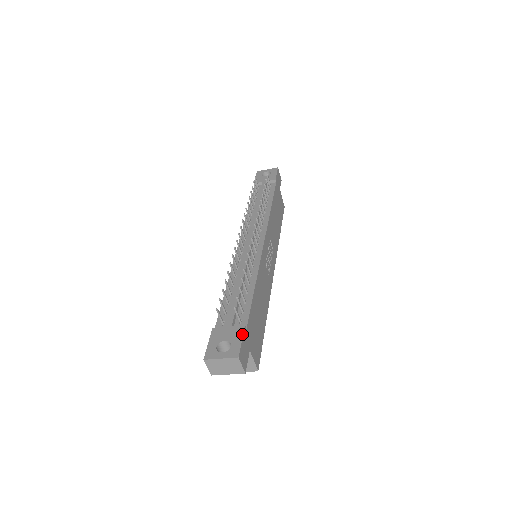
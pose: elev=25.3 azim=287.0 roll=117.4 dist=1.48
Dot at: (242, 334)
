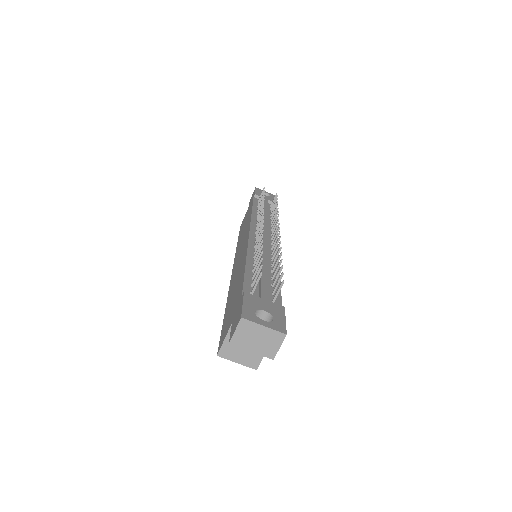
Dot at: (284, 313)
